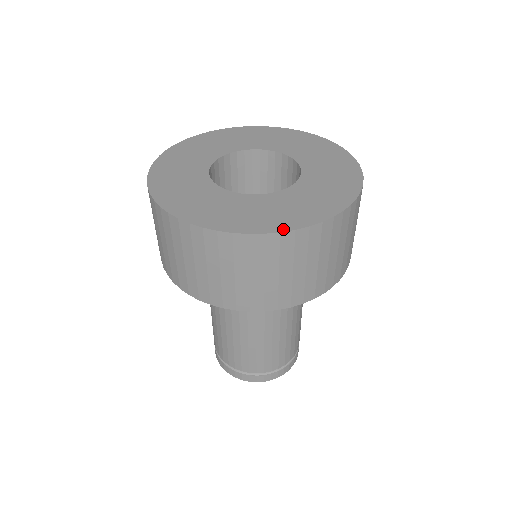
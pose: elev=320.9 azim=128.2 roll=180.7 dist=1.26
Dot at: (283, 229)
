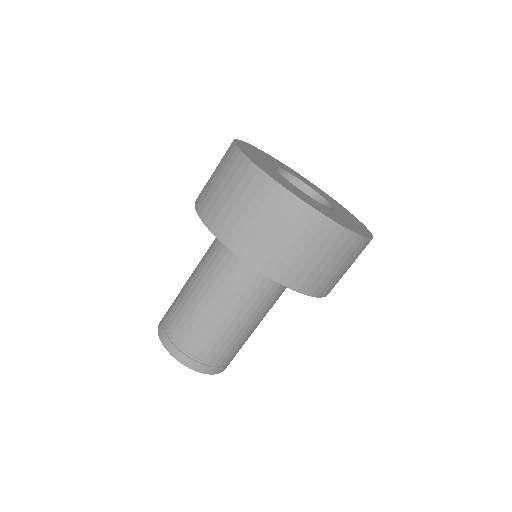
Dot at: (346, 227)
